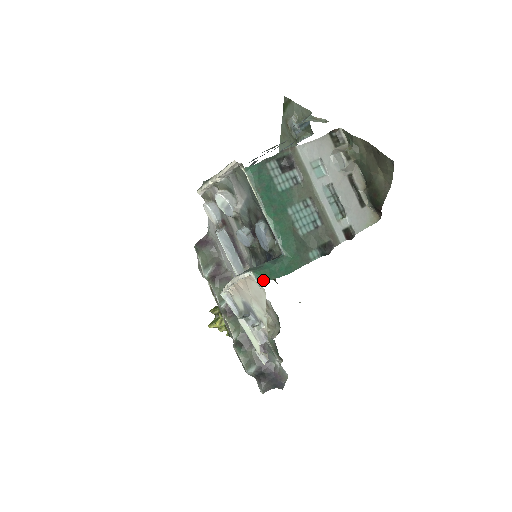
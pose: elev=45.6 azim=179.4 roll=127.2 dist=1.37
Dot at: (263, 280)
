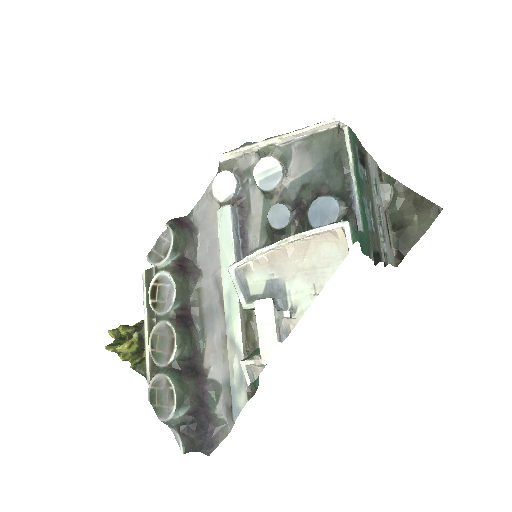
Dot at: (356, 237)
